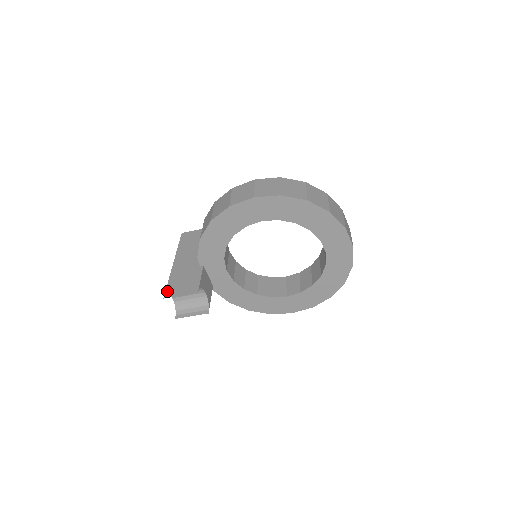
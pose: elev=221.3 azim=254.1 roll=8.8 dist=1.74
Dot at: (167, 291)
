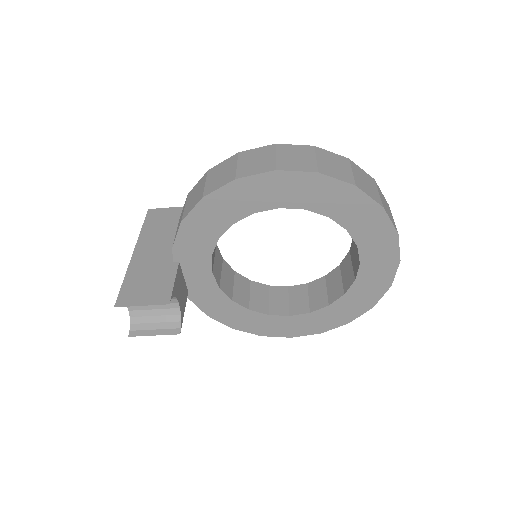
Dot at: (121, 296)
